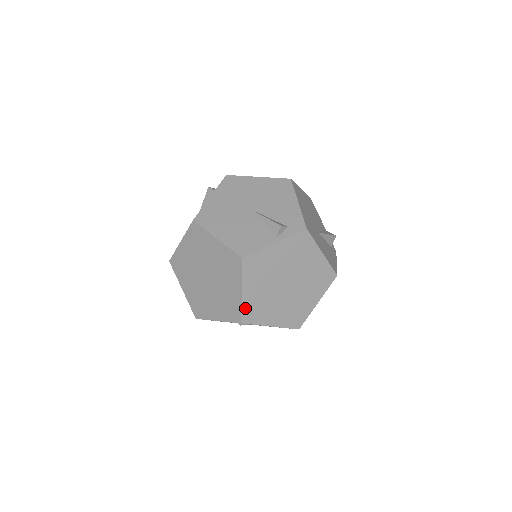
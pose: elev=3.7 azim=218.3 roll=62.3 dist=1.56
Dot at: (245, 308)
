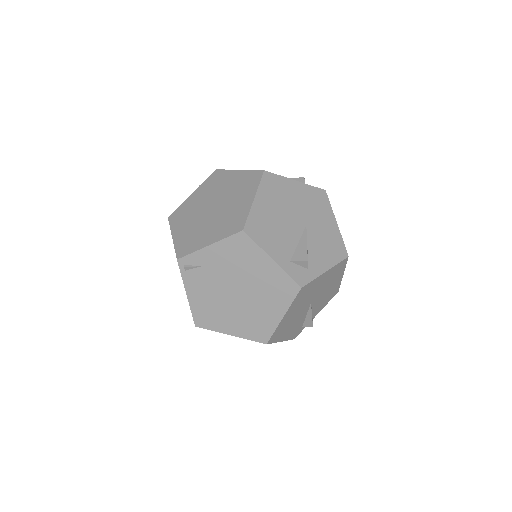
Dot at: (178, 247)
